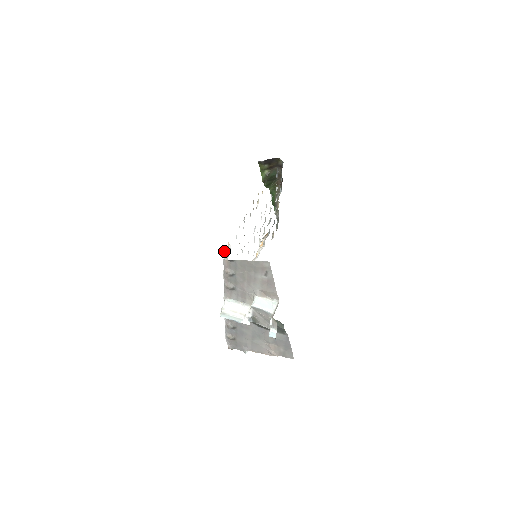
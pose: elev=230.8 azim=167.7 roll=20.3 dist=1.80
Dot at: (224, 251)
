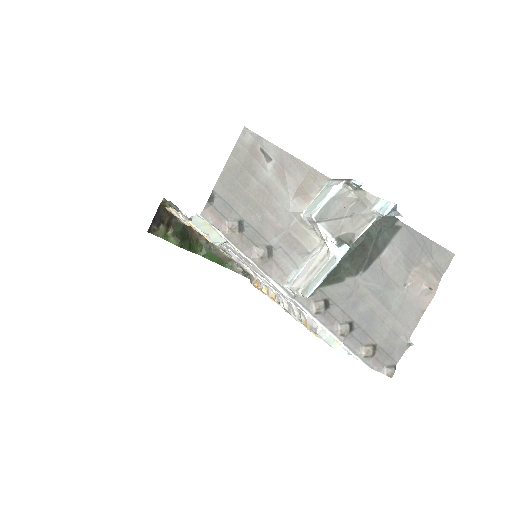
Dot at: (195, 225)
